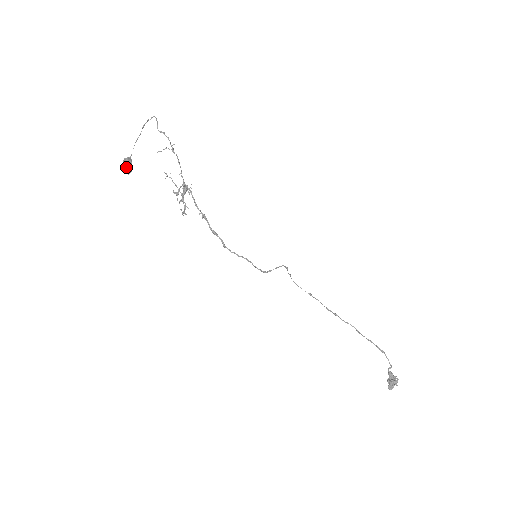
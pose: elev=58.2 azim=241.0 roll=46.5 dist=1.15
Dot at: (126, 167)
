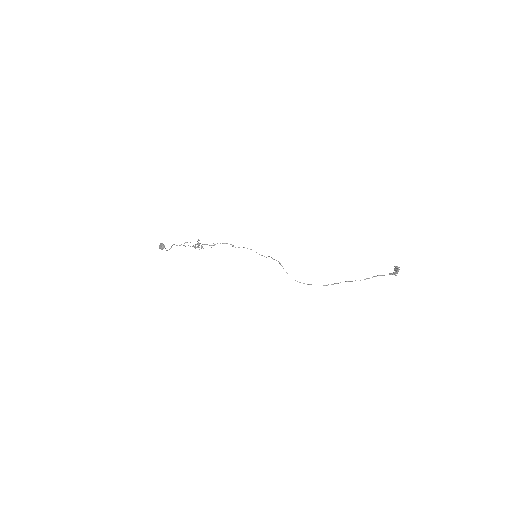
Dot at: (161, 244)
